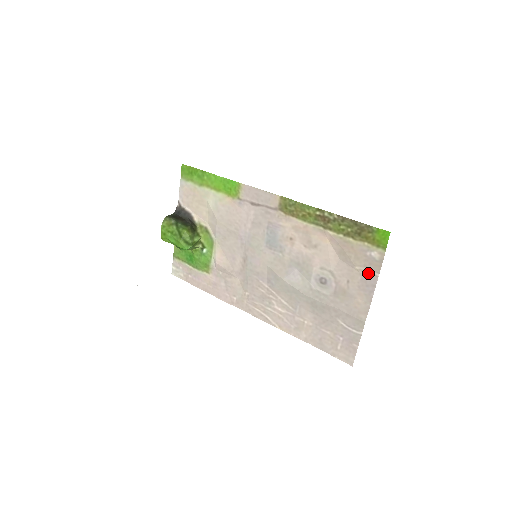
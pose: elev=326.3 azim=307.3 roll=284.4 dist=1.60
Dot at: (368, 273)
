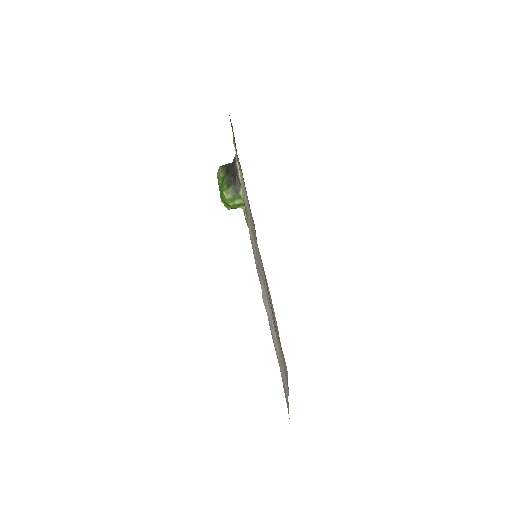
Dot at: (285, 364)
